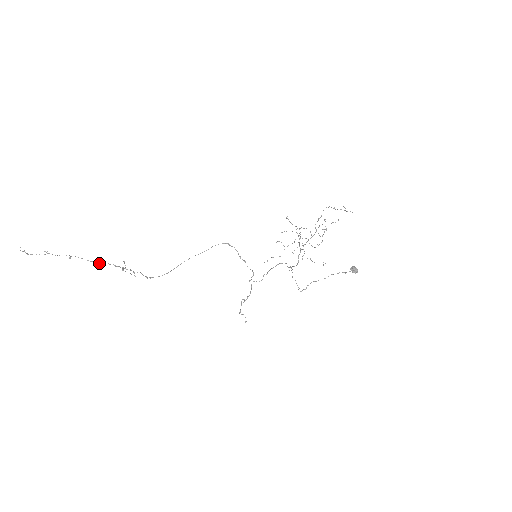
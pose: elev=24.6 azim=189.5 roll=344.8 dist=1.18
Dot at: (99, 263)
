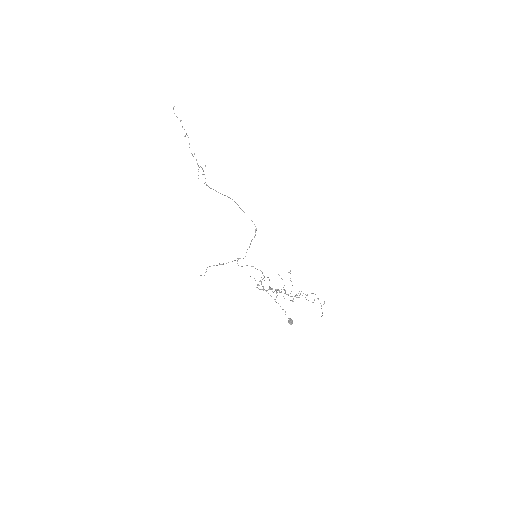
Dot at: (192, 155)
